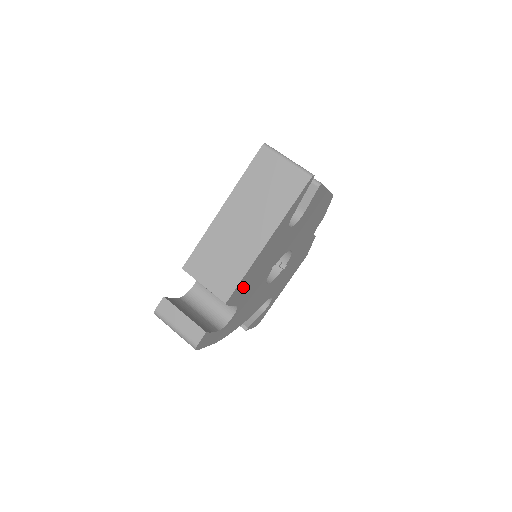
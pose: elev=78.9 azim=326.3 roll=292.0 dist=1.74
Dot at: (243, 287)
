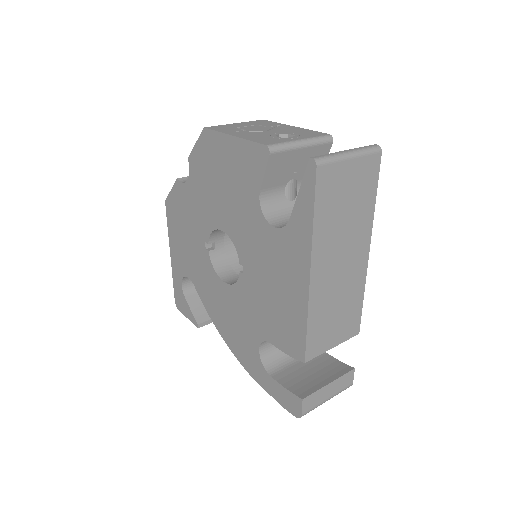
Dot at: occluded
